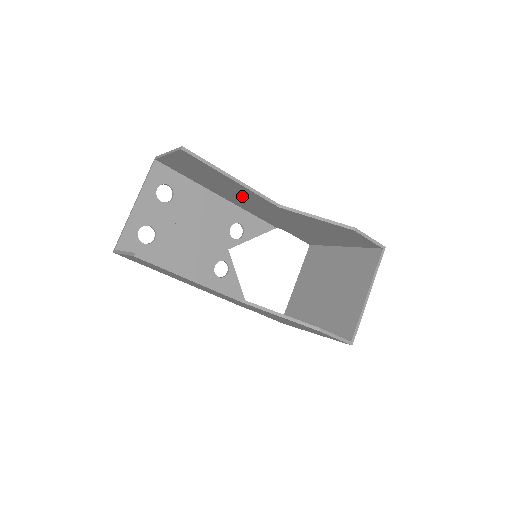
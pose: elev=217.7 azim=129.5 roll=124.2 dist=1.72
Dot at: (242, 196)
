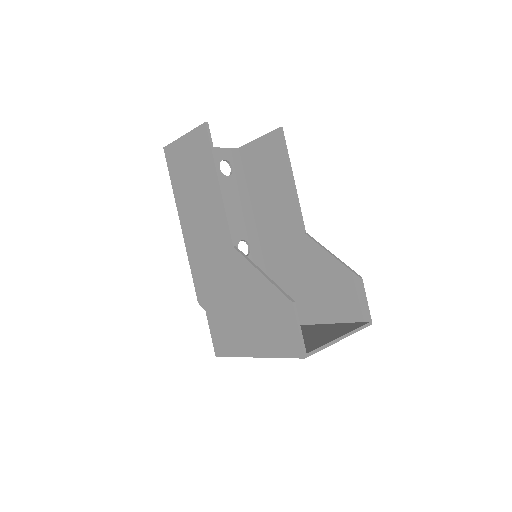
Dot at: (279, 213)
